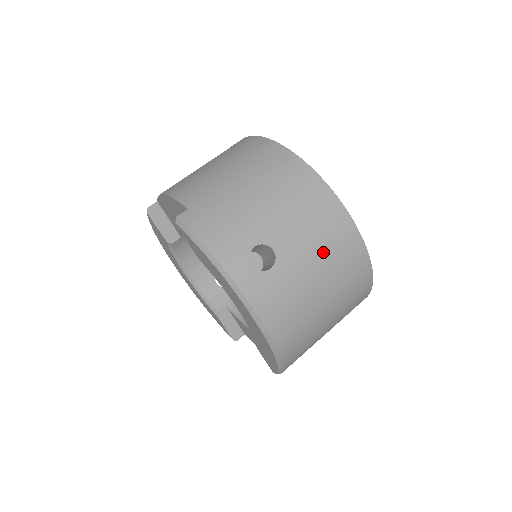
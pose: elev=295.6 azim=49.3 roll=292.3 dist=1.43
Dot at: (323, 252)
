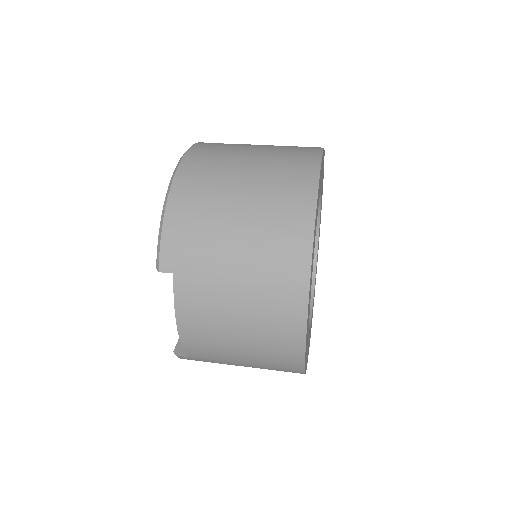
Dot at: (277, 150)
